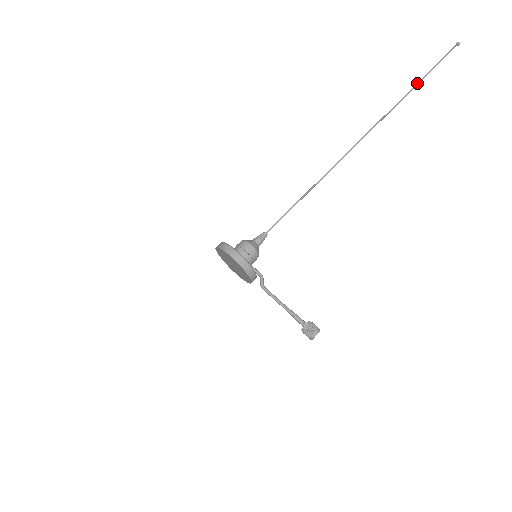
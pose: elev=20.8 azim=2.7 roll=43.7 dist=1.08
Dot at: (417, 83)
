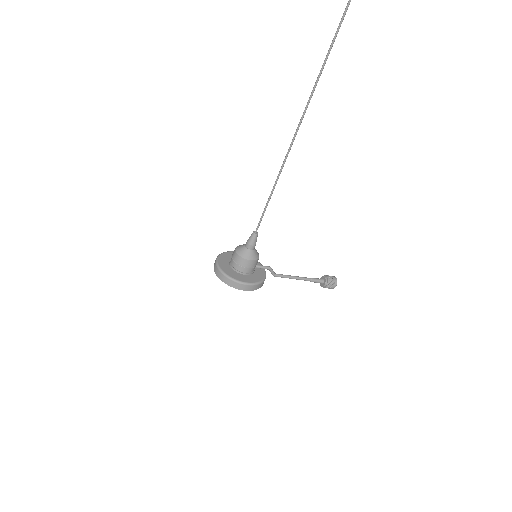
Dot at: out of frame
